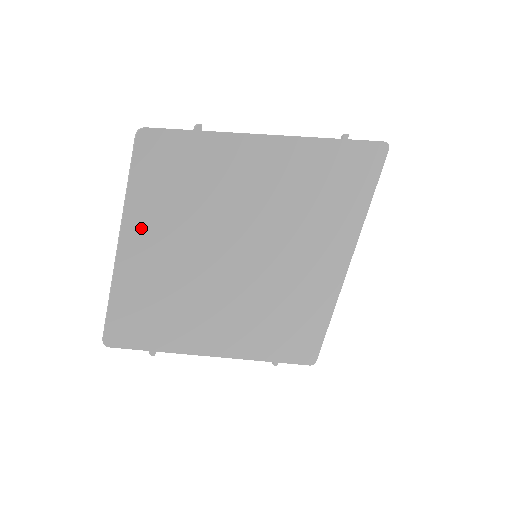
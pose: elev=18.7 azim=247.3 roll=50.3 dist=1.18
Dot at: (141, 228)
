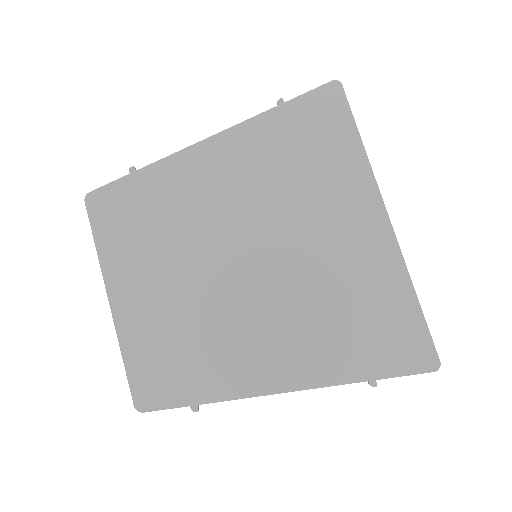
Dot at: (122, 275)
